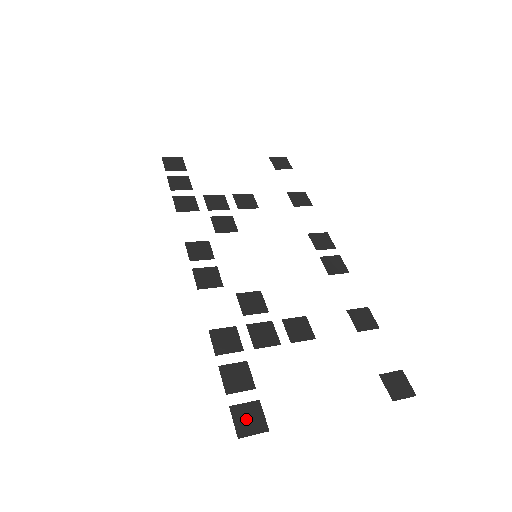
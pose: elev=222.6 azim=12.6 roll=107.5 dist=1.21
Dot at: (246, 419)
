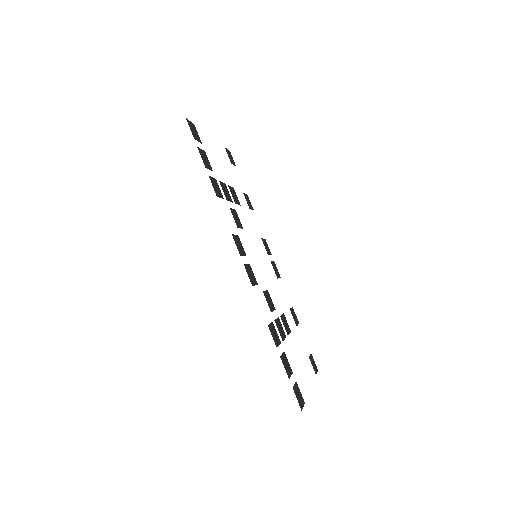
Dot at: (299, 396)
